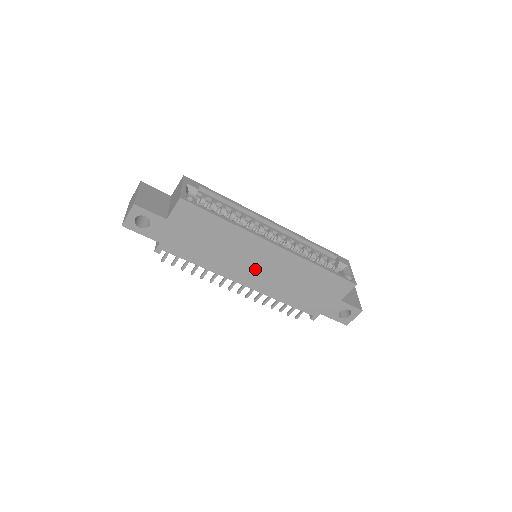
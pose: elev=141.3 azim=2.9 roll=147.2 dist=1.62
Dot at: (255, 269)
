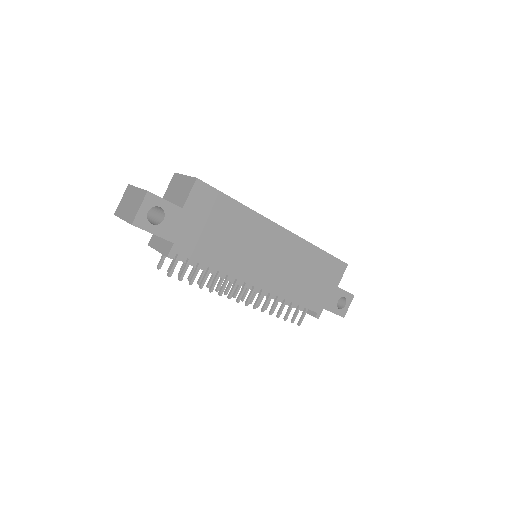
Dot at: (267, 262)
